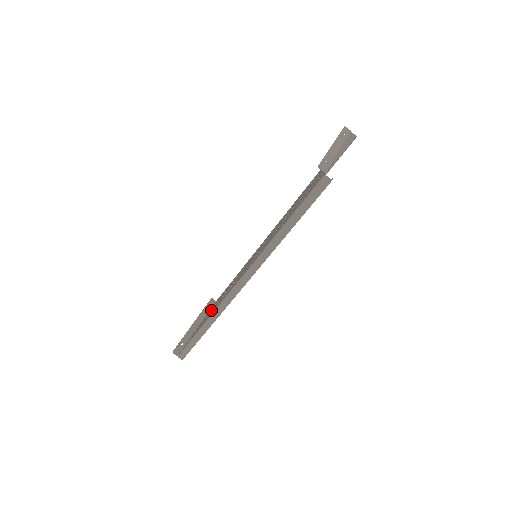
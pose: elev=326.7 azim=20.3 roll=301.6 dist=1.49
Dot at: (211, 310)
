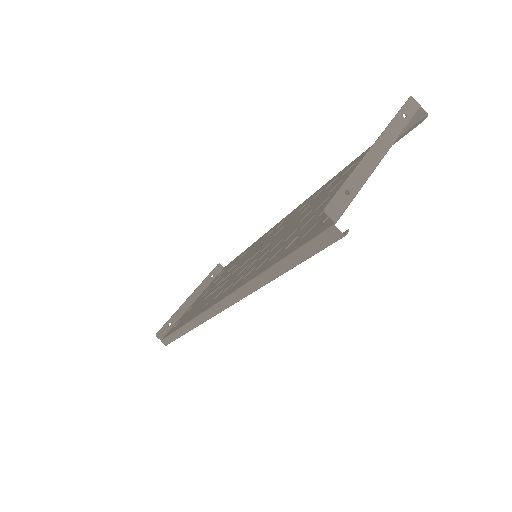
Dot at: (205, 294)
